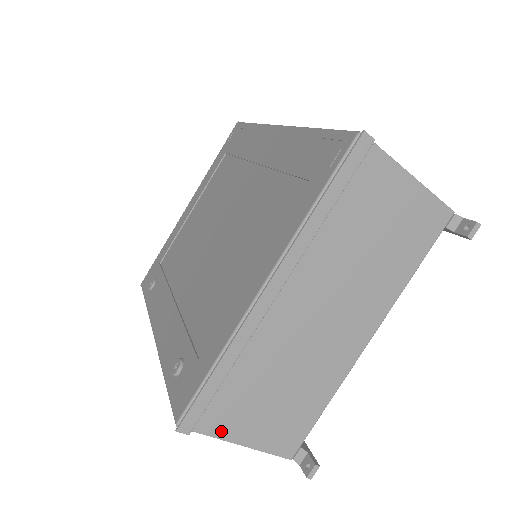
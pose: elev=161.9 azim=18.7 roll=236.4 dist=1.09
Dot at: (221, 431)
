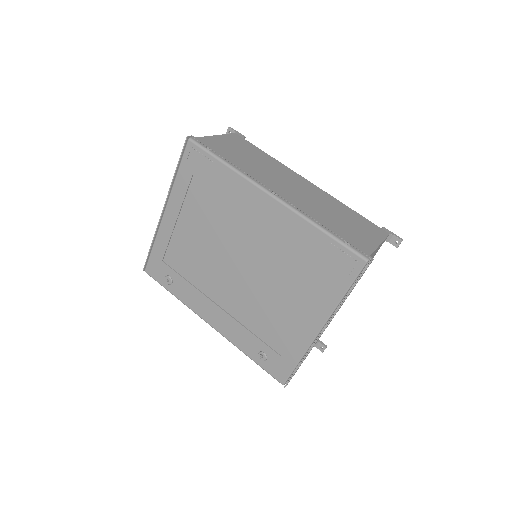
Dot at: occluded
